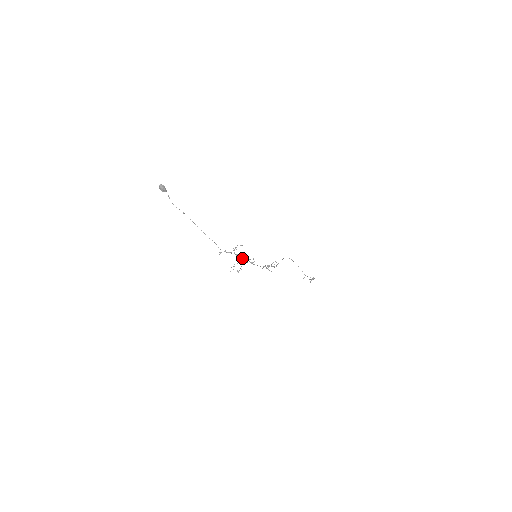
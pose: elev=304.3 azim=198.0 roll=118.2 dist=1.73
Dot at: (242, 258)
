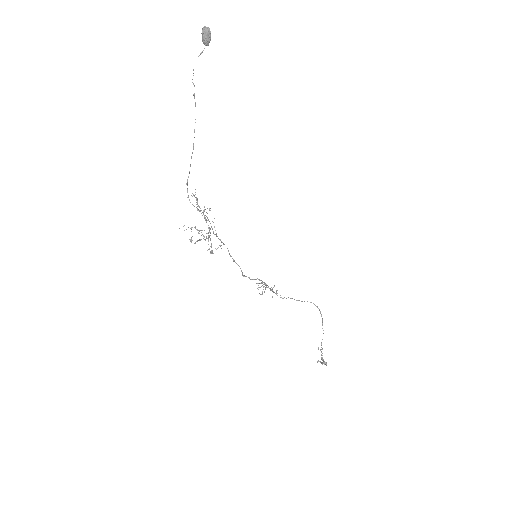
Dot at: occluded
